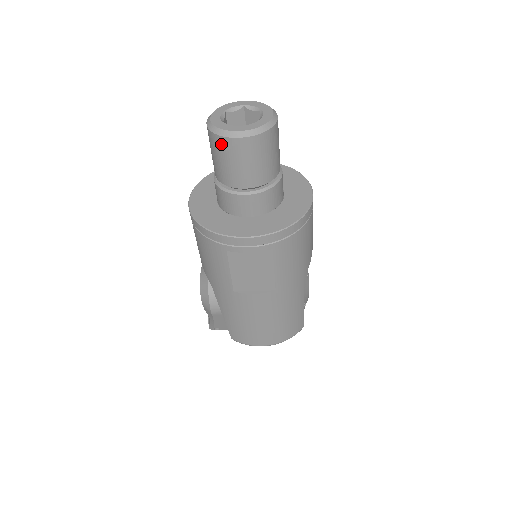
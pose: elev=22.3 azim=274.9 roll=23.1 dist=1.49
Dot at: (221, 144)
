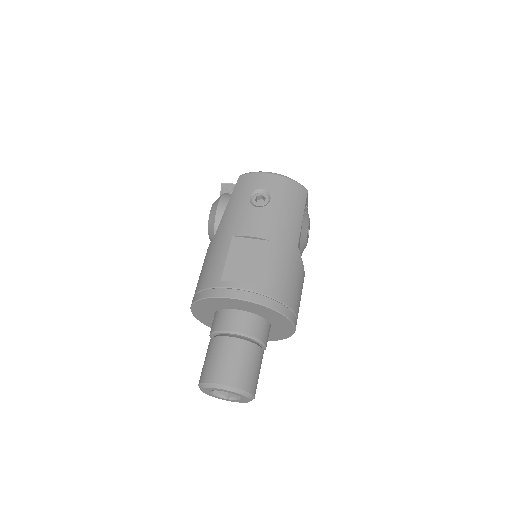
Dot at: occluded
